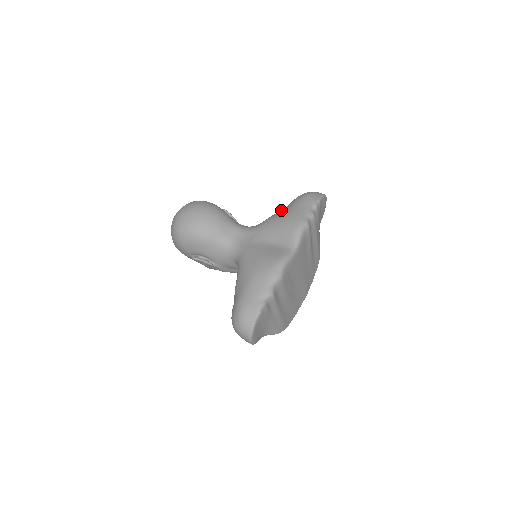
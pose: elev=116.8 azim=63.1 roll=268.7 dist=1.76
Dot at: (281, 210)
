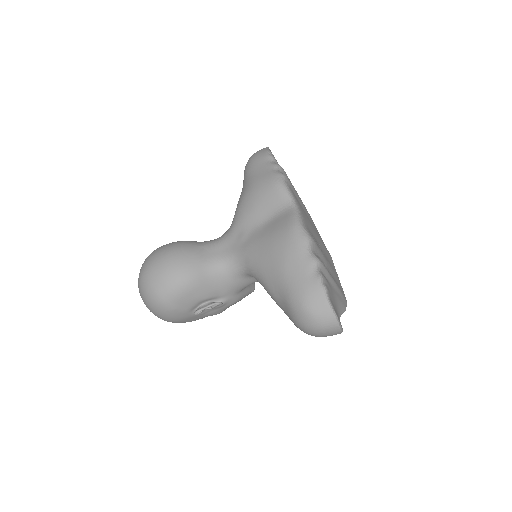
Dot at: (242, 191)
